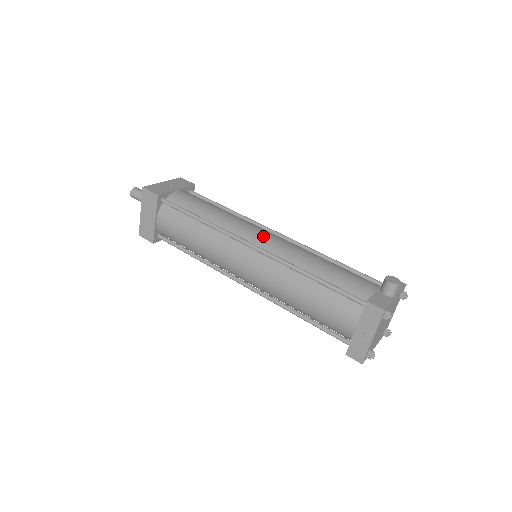
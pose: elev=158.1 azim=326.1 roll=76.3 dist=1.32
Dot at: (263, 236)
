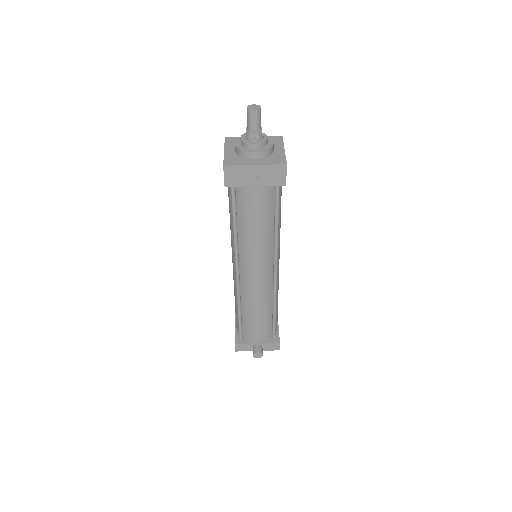
Dot at: (252, 276)
